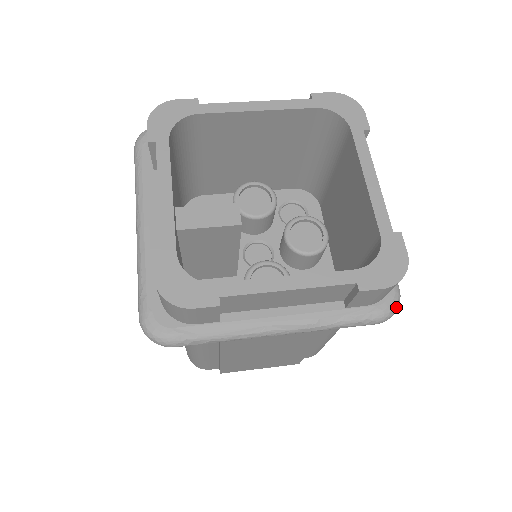
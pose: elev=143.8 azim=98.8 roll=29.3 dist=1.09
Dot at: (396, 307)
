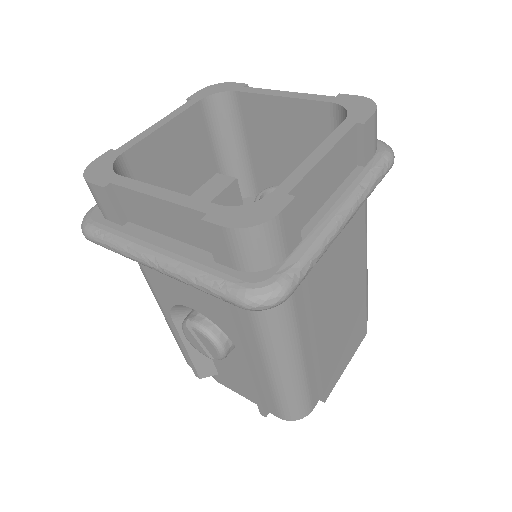
Dot at: (389, 147)
